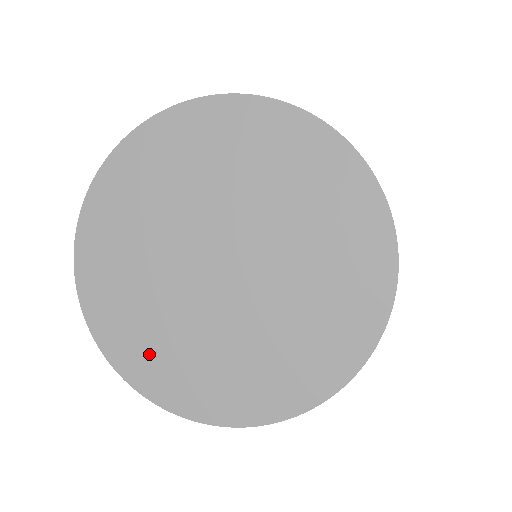
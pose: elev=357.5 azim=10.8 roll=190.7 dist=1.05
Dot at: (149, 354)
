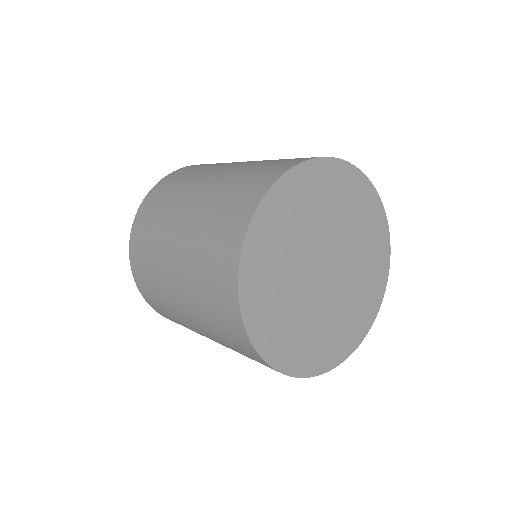
Dot at: (263, 294)
